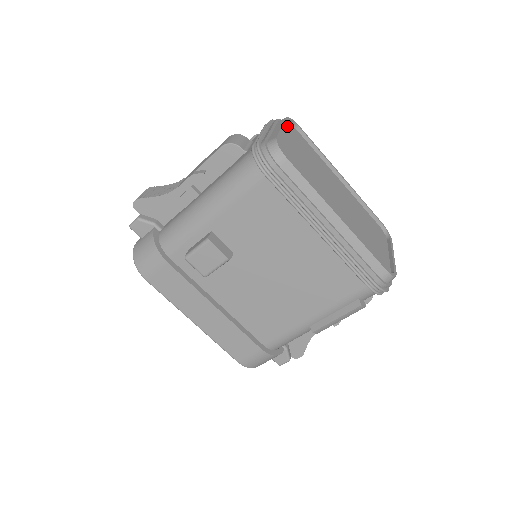
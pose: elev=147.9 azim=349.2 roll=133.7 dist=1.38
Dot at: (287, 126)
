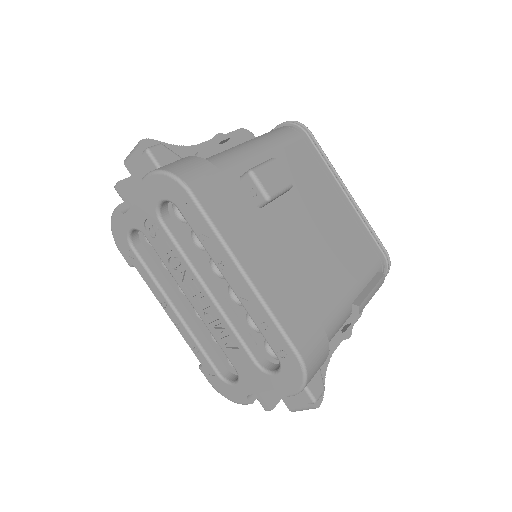
Dot at: occluded
